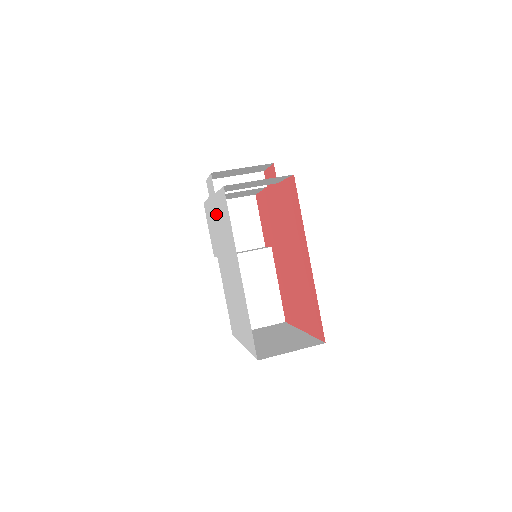
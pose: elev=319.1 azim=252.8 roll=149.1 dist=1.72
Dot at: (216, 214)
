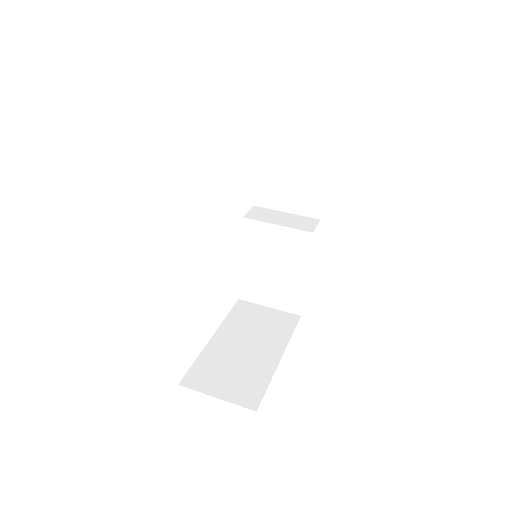
Dot at: occluded
